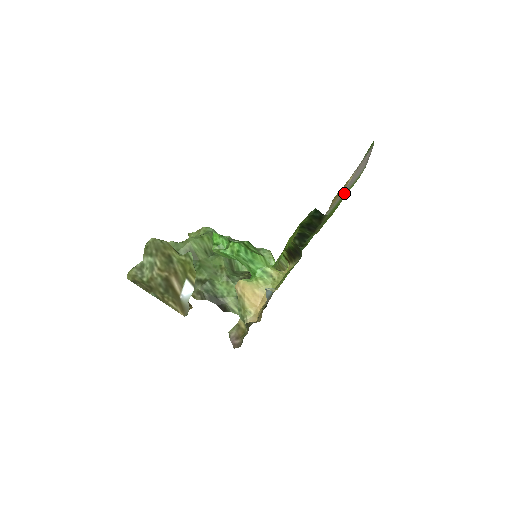
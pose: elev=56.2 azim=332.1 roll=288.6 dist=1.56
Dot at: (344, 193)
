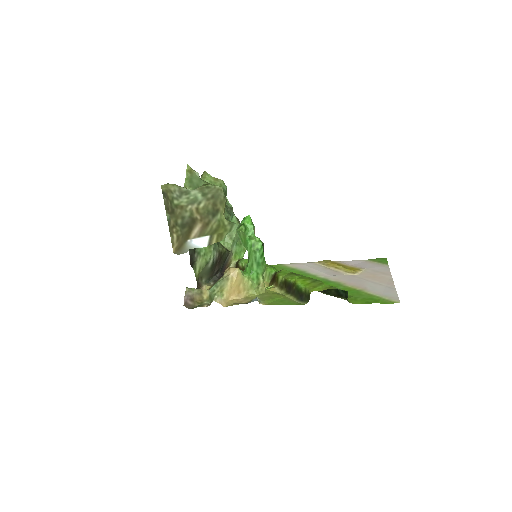
Dot at: (358, 287)
